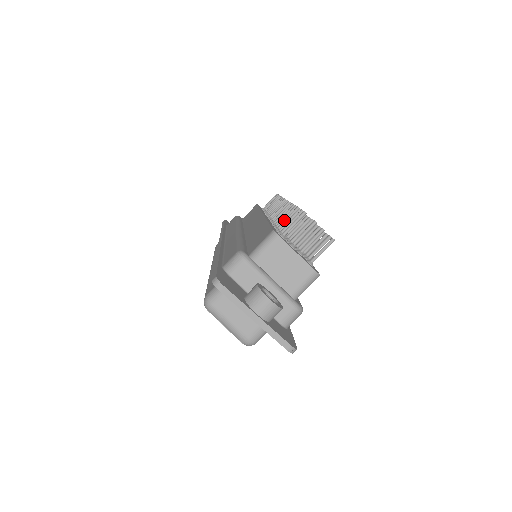
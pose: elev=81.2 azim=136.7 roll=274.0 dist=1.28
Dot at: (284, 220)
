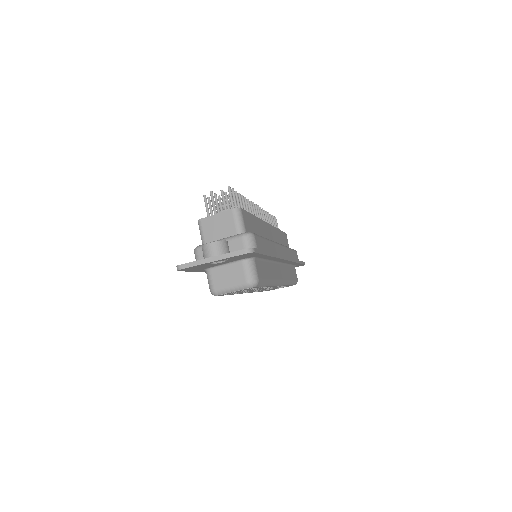
Dot at: occluded
